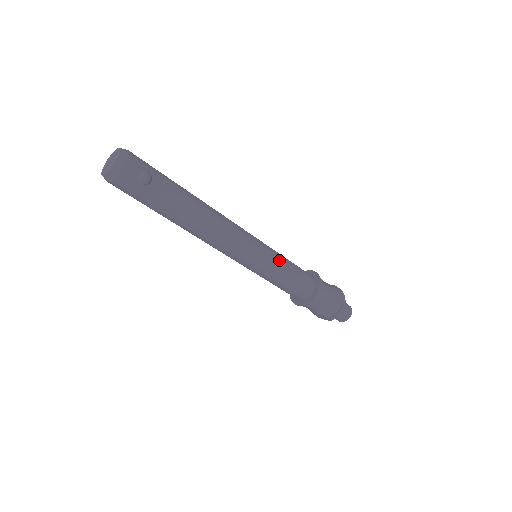
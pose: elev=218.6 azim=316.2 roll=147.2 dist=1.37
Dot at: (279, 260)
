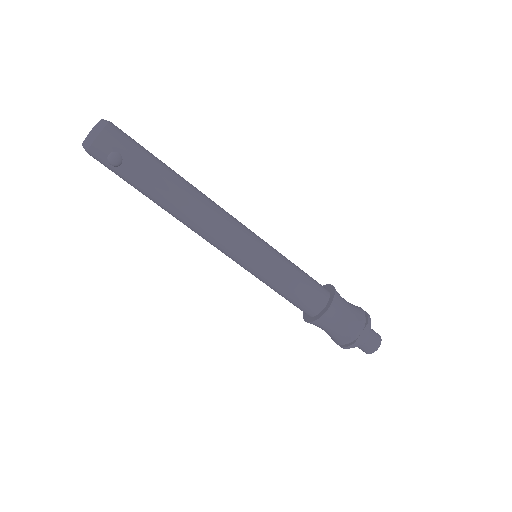
Dot at: (276, 272)
